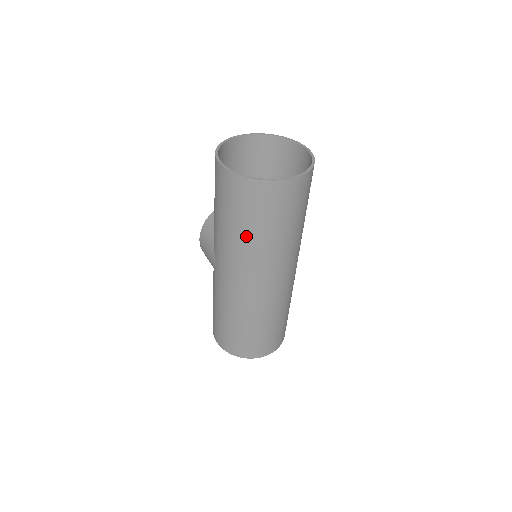
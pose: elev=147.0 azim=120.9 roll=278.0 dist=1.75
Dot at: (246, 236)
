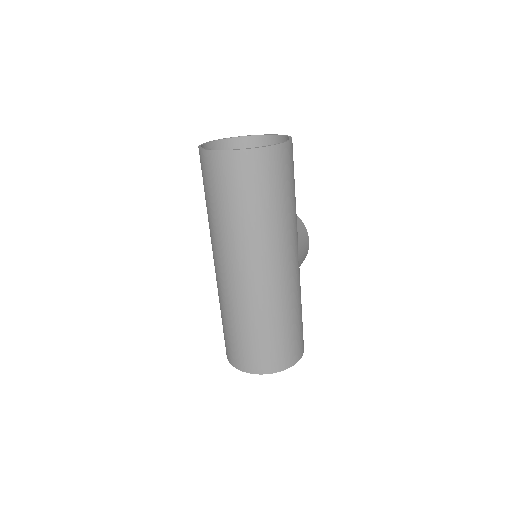
Dot at: (208, 210)
